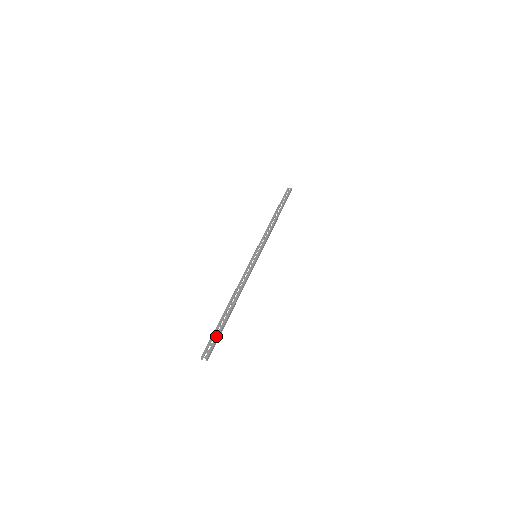
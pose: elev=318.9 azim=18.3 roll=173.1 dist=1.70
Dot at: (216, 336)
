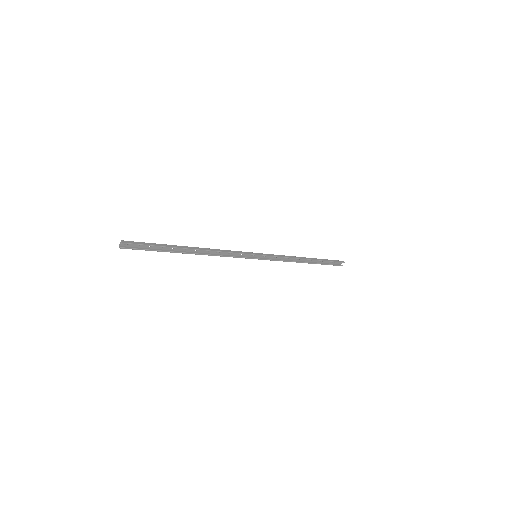
Dot at: (149, 244)
